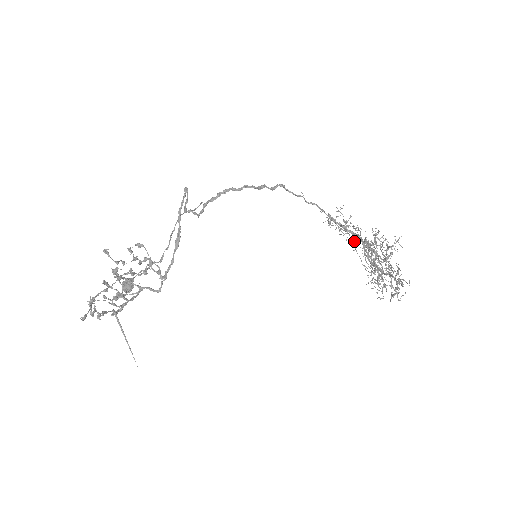
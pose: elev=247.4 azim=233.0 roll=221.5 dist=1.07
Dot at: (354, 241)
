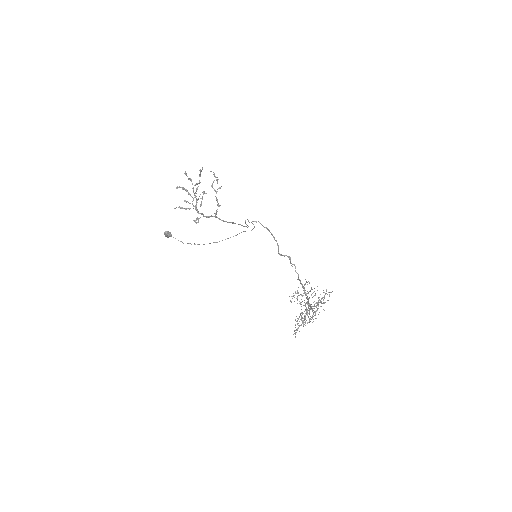
Dot at: occluded
